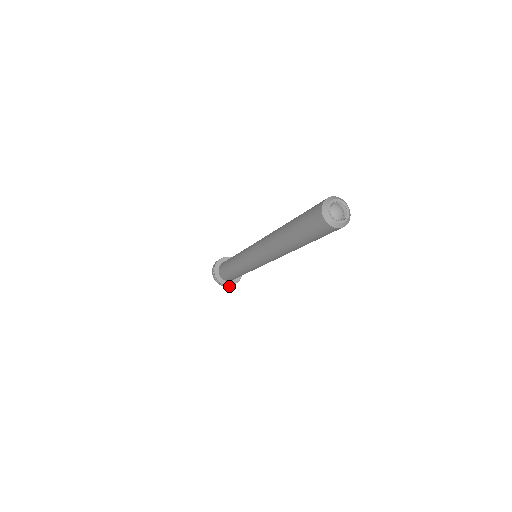
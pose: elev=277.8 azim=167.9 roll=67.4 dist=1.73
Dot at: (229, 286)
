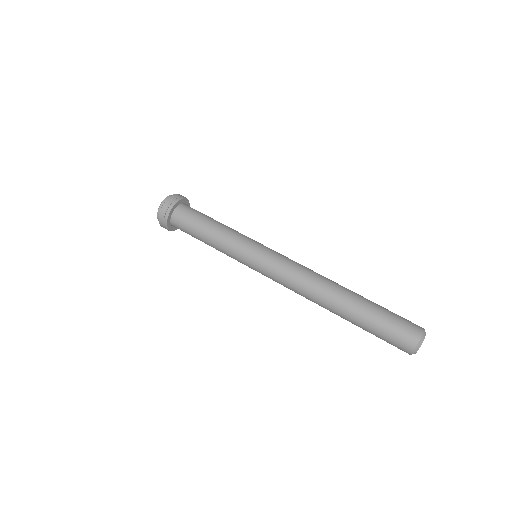
Dot at: occluded
